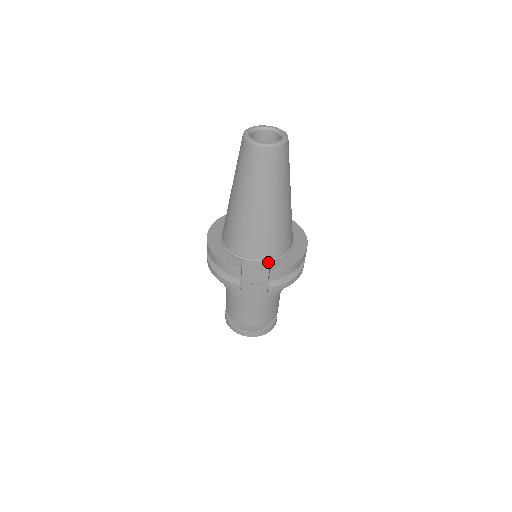
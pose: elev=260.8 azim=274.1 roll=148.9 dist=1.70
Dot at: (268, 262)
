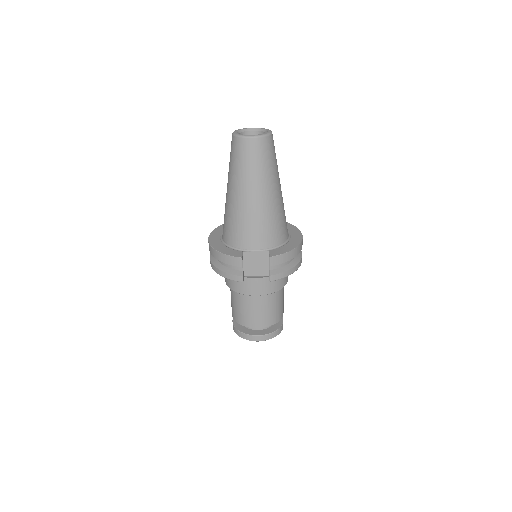
Dot at: (267, 251)
